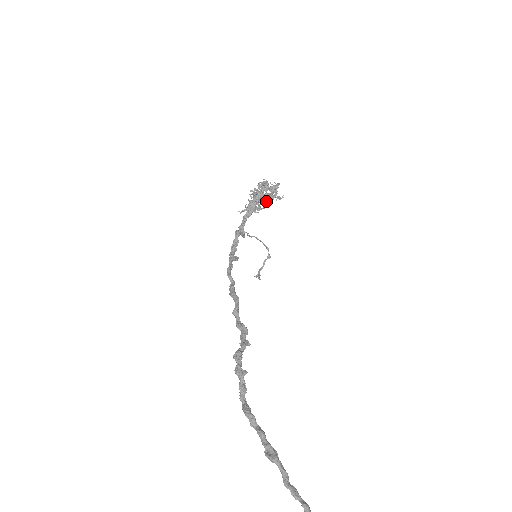
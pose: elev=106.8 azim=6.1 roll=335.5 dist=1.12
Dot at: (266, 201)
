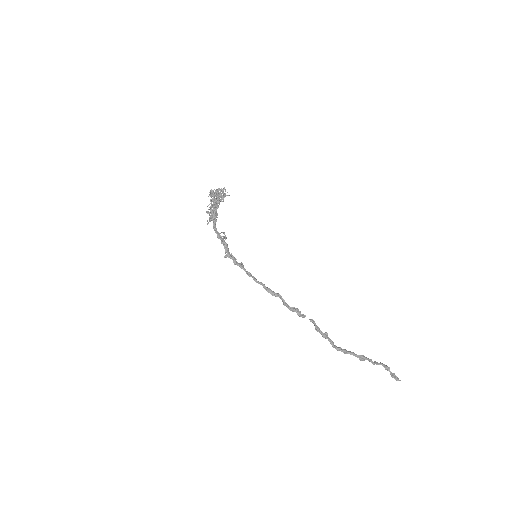
Dot at: occluded
